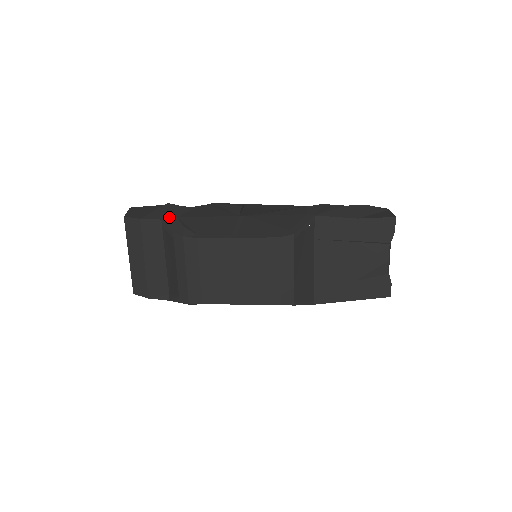
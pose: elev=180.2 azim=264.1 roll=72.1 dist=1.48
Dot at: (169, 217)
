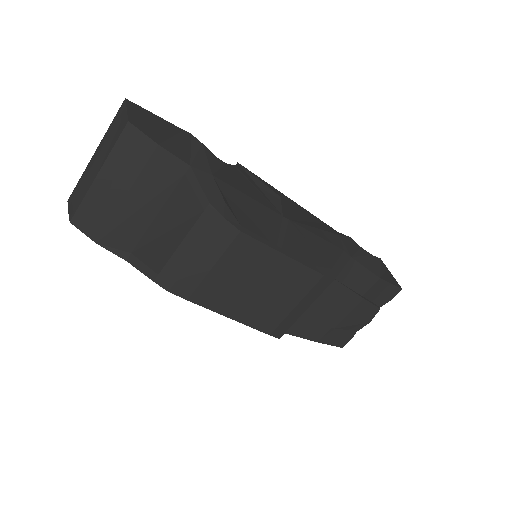
Dot at: (202, 168)
